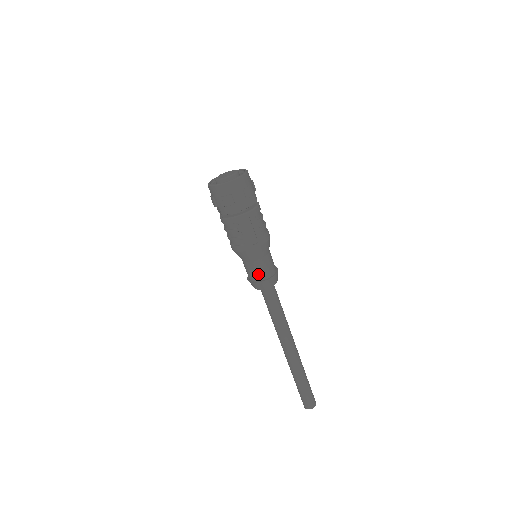
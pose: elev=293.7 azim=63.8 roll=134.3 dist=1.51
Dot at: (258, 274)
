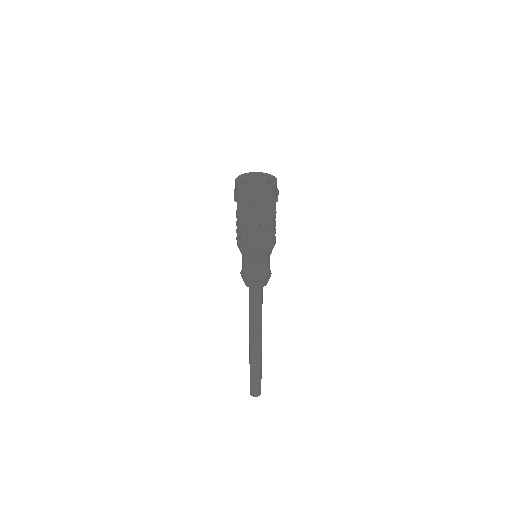
Dot at: (250, 273)
